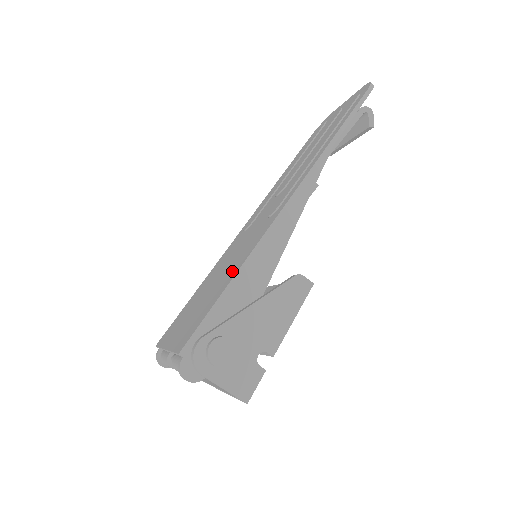
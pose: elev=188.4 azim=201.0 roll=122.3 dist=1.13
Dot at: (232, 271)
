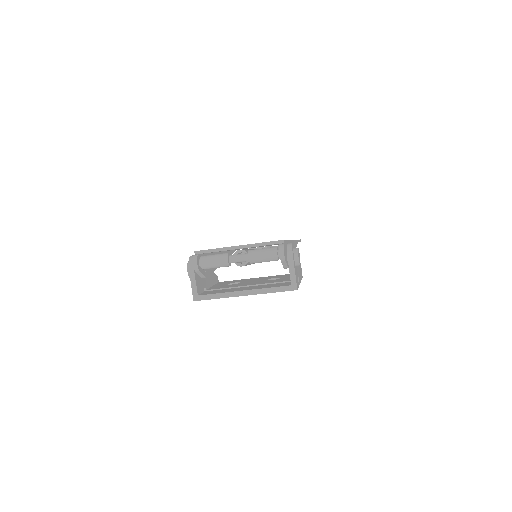
Dot at: occluded
